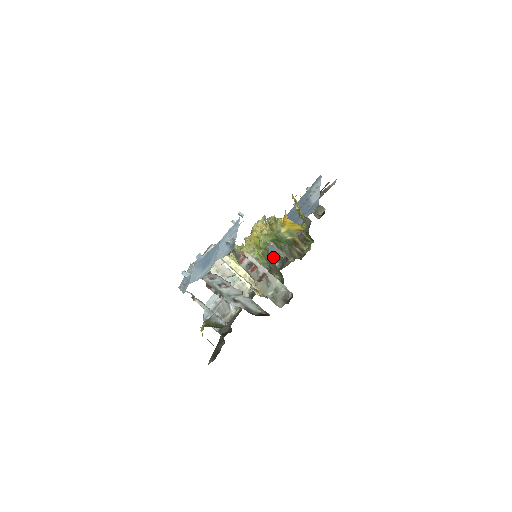
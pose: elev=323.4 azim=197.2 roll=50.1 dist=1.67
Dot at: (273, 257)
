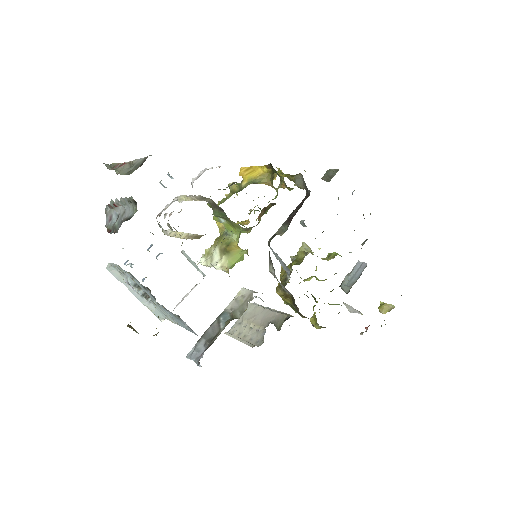
Dot at: (269, 241)
